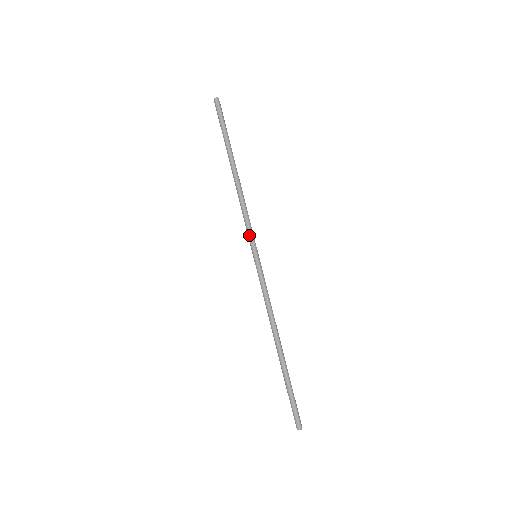
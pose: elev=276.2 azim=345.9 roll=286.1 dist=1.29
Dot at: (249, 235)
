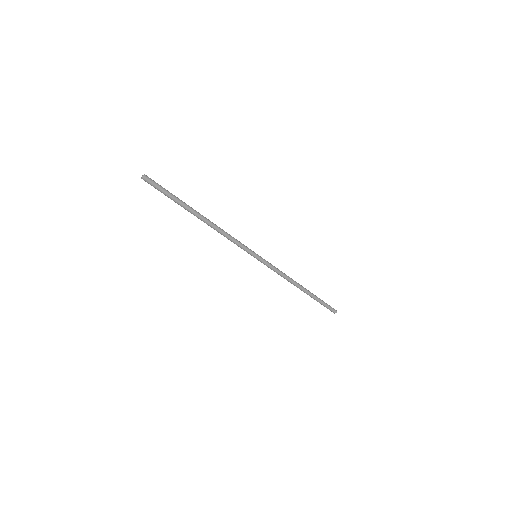
Dot at: occluded
